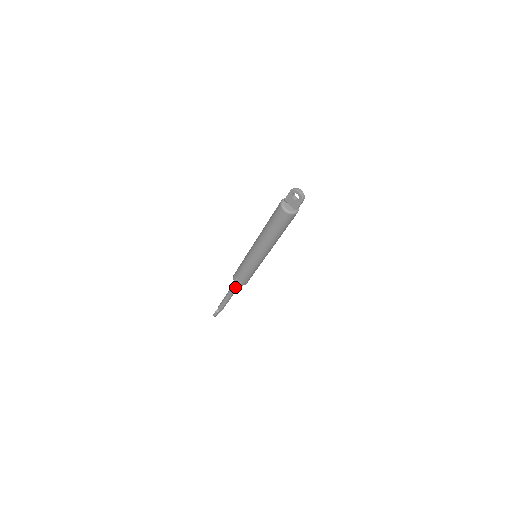
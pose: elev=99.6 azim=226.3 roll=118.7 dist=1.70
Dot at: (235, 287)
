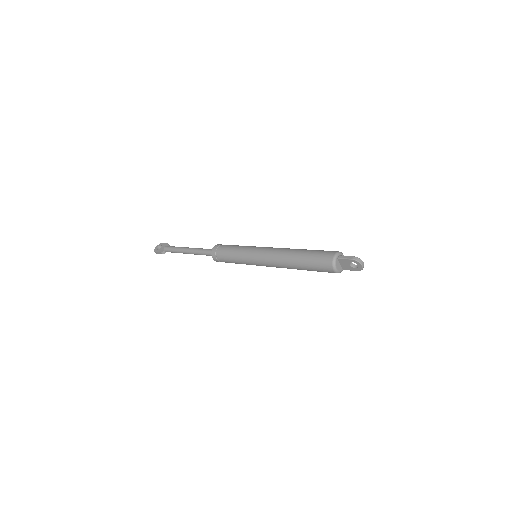
Dot at: (206, 255)
